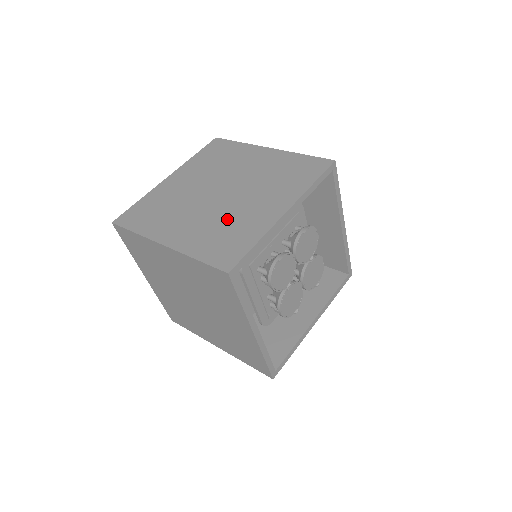
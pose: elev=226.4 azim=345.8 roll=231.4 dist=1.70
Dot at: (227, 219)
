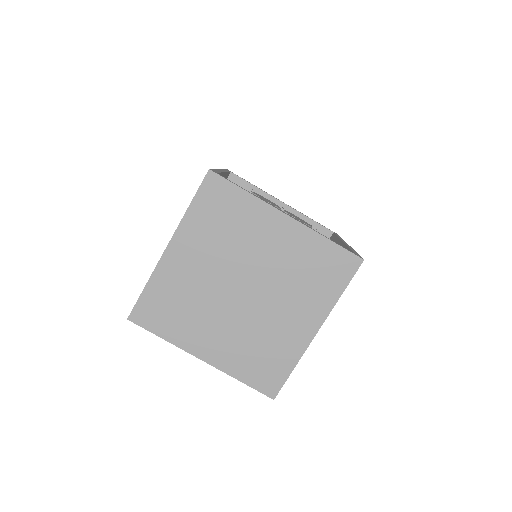
Dot at: occluded
